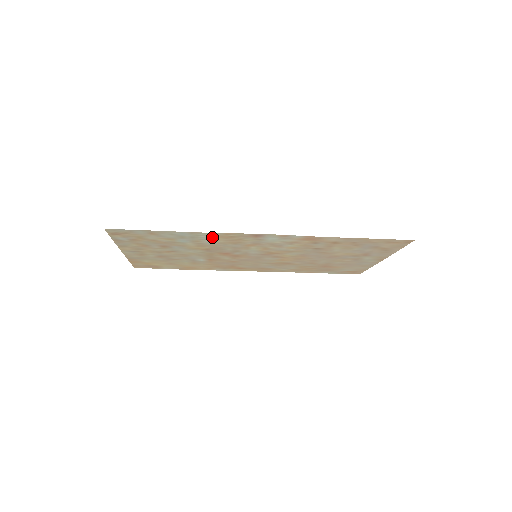
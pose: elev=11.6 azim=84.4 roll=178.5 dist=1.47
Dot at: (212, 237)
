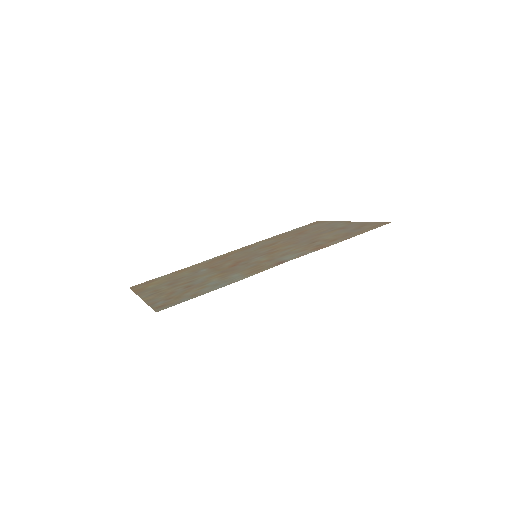
Dot at: (242, 275)
